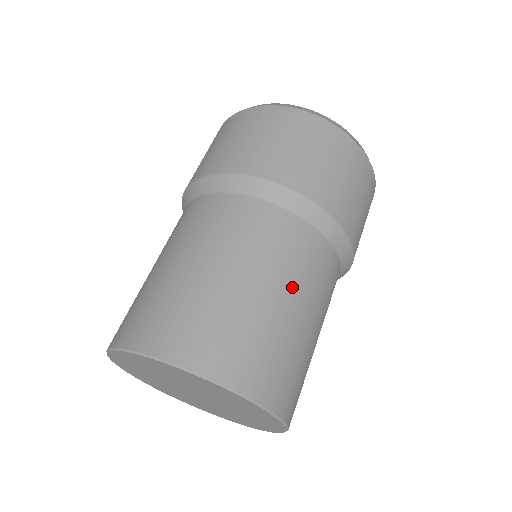
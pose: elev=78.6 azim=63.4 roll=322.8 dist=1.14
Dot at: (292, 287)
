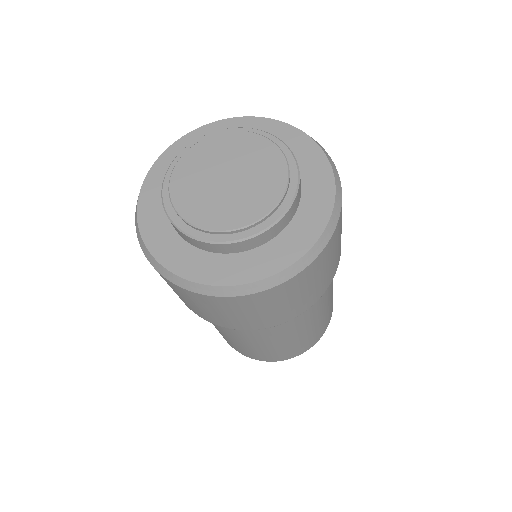
Dot at: (288, 337)
